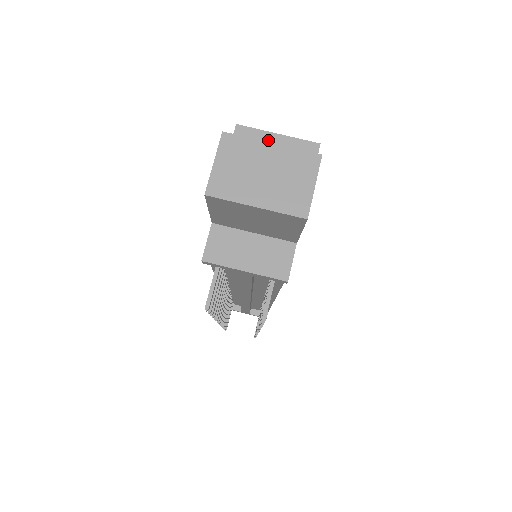
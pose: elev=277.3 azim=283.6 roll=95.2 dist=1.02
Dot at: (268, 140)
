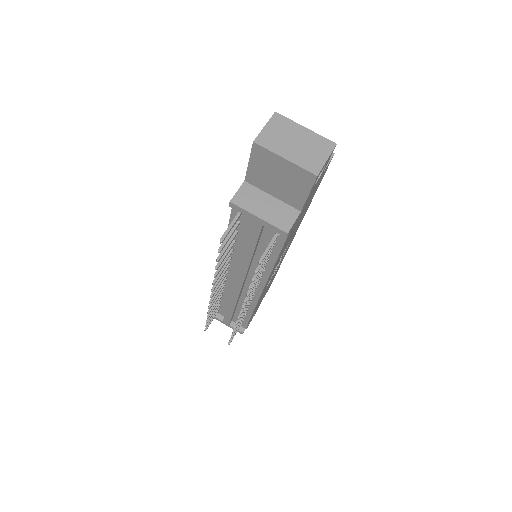
Dot at: occluded
